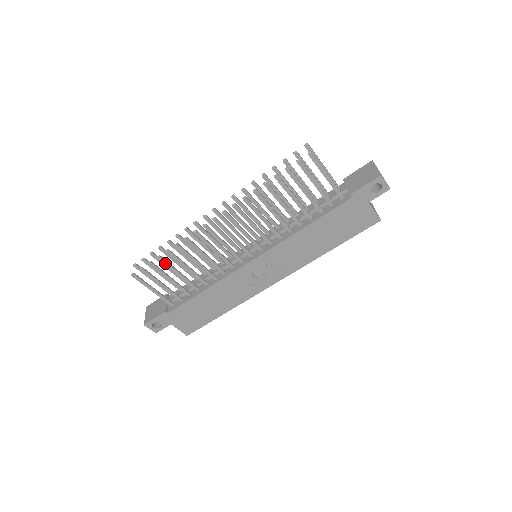
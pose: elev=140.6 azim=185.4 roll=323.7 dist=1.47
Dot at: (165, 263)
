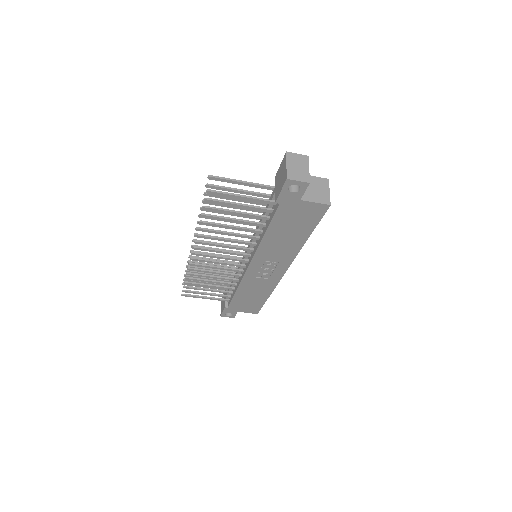
Dot at: (193, 284)
